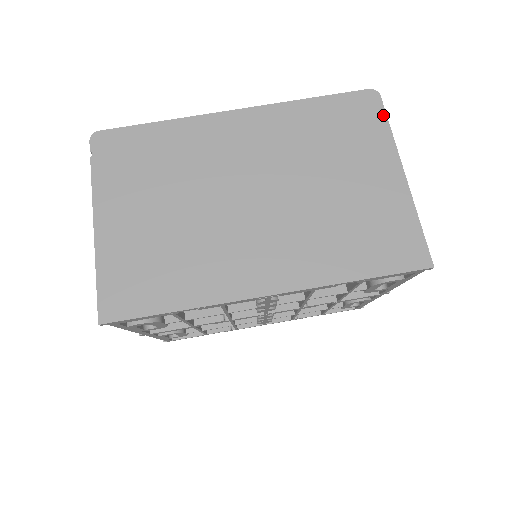
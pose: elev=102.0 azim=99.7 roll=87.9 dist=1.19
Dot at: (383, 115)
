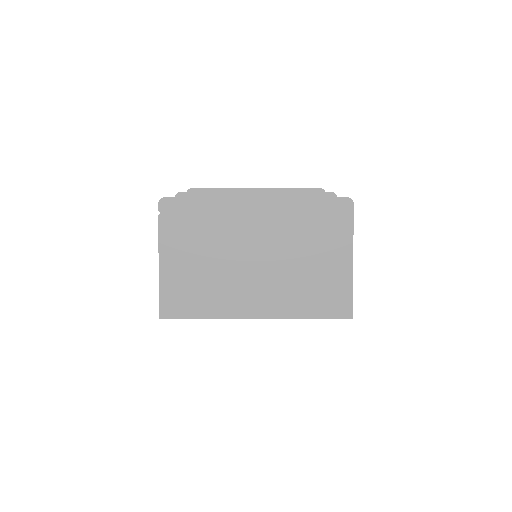
Dot at: (351, 218)
